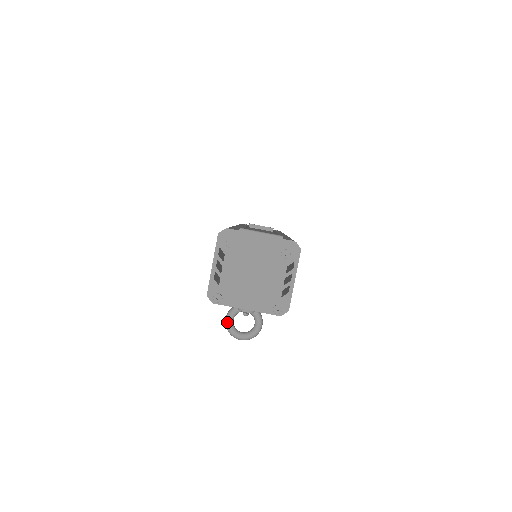
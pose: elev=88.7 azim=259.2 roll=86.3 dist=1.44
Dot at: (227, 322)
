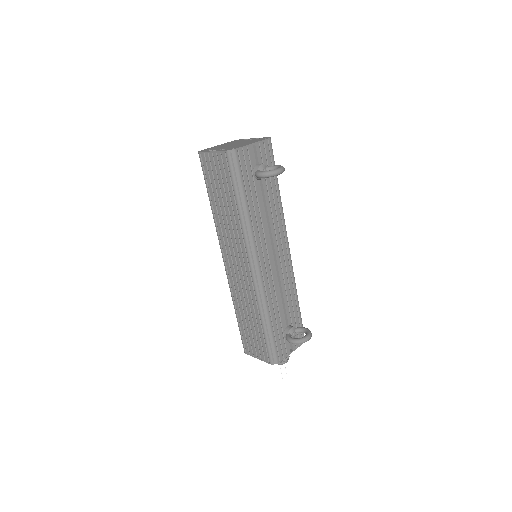
Dot at: (261, 172)
